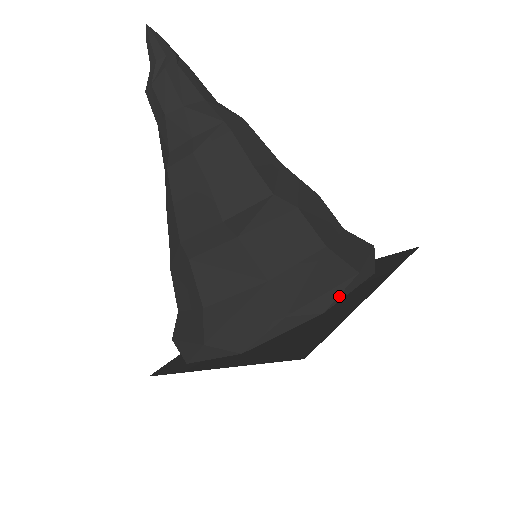
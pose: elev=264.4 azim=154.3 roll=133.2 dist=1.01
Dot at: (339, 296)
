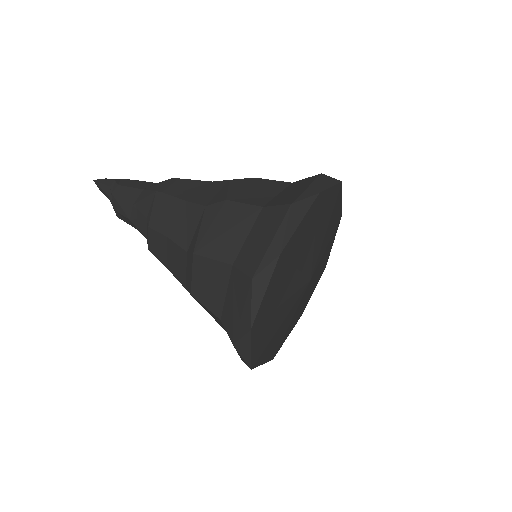
Dot at: (286, 233)
